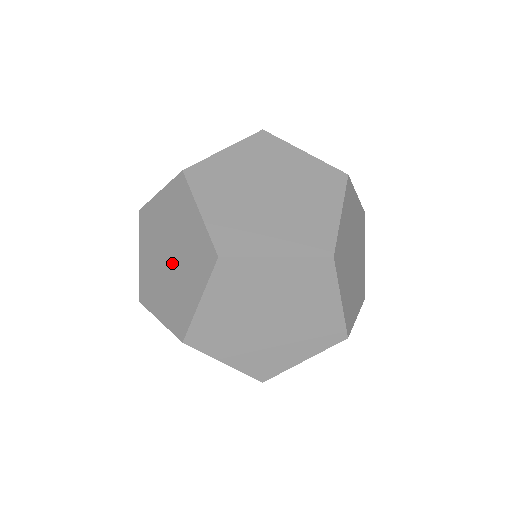
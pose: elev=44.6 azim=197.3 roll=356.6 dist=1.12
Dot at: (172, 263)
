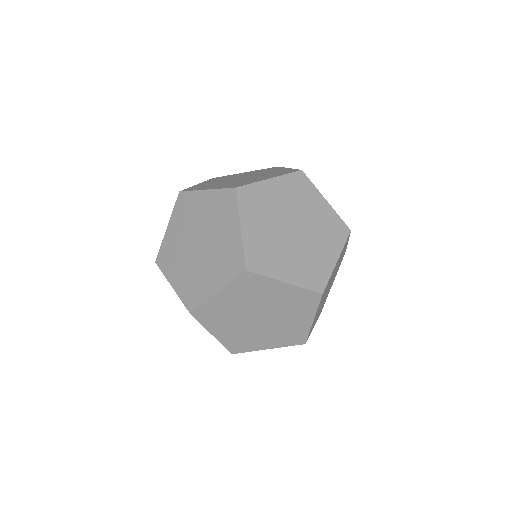
Dot at: (204, 243)
